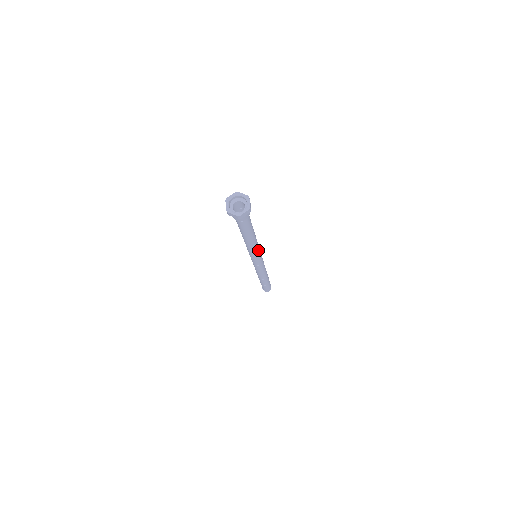
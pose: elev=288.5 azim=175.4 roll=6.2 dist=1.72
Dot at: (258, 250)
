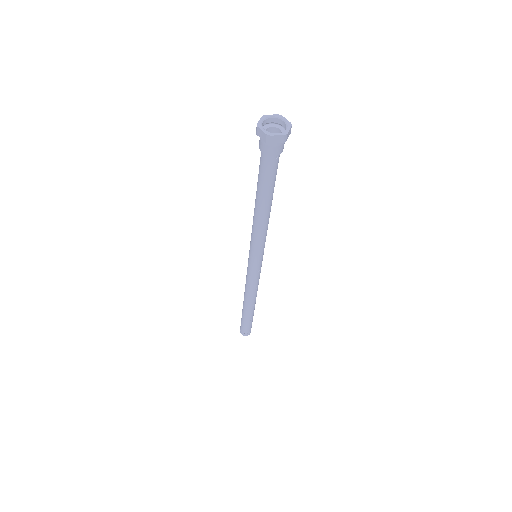
Dot at: occluded
